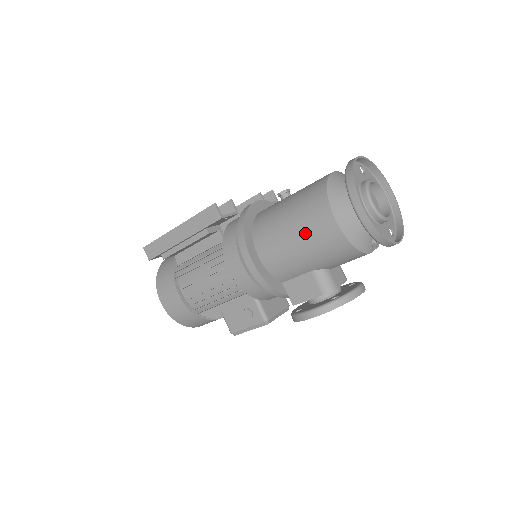
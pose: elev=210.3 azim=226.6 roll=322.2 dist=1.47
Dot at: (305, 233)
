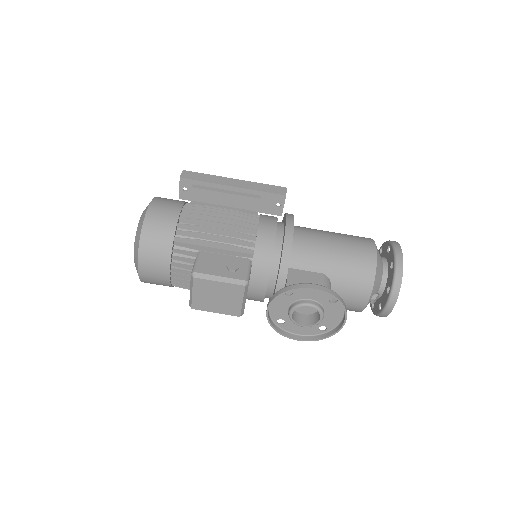
Dot at: (346, 242)
